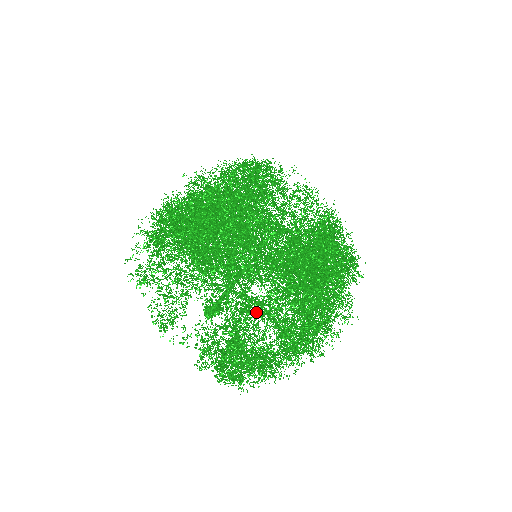
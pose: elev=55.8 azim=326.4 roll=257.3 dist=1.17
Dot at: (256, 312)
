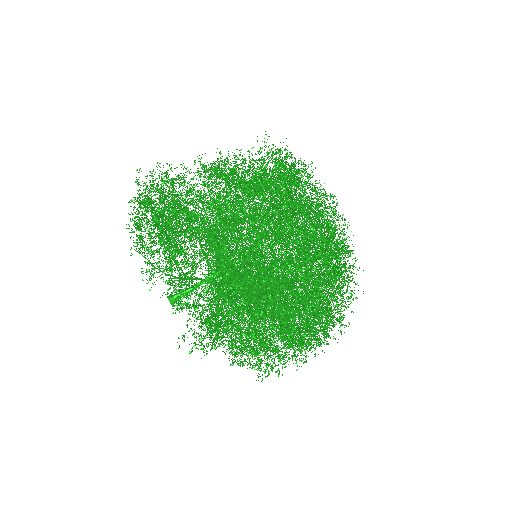
Dot at: (216, 177)
